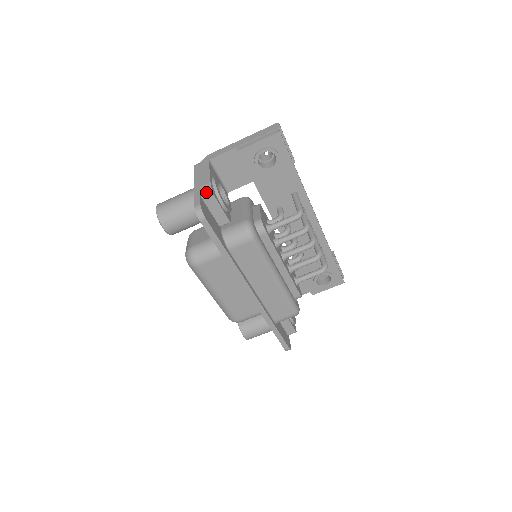
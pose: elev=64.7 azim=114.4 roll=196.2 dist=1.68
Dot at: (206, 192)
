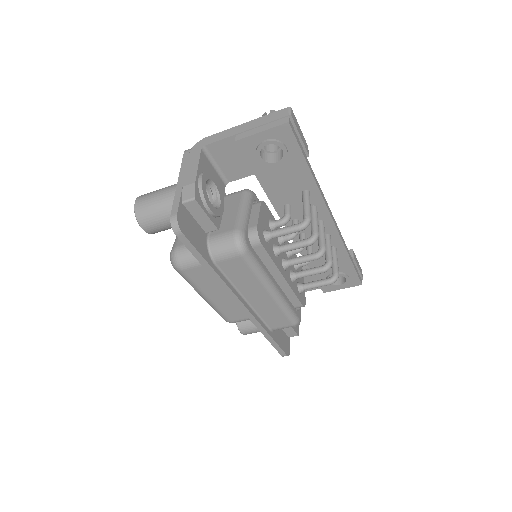
Dot at: (188, 196)
